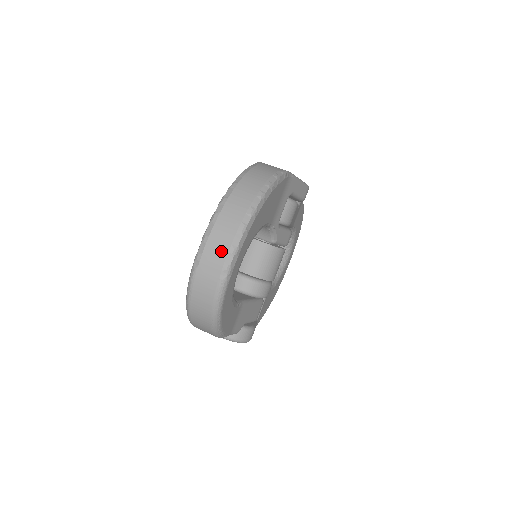
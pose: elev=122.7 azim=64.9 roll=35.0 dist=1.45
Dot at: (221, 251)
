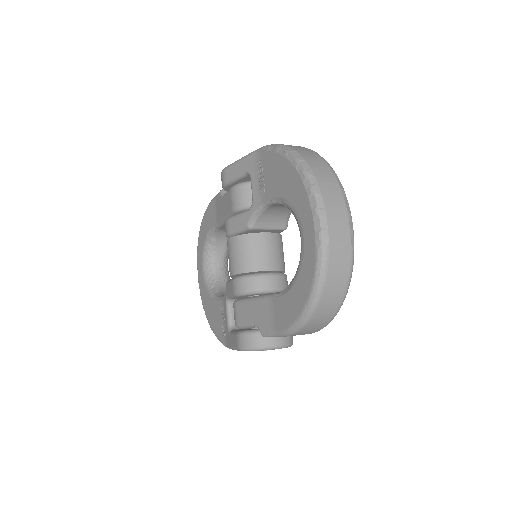
Dot at: (342, 218)
